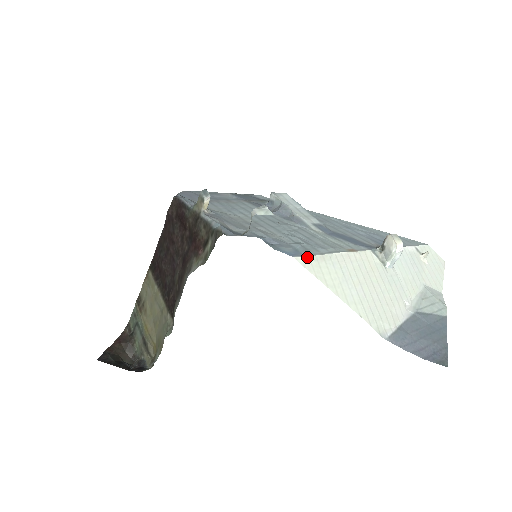
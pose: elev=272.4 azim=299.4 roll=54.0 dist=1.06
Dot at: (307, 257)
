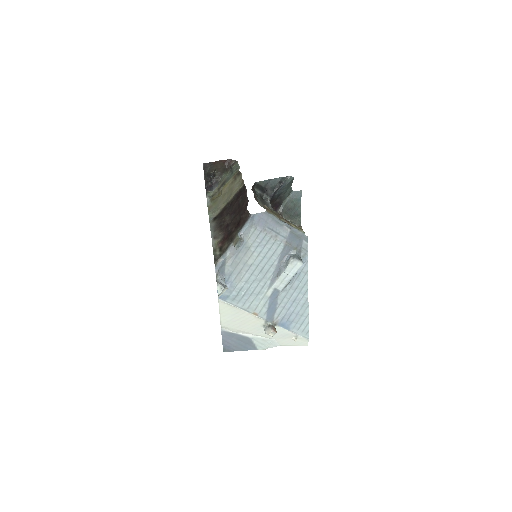
Dot at: (225, 302)
